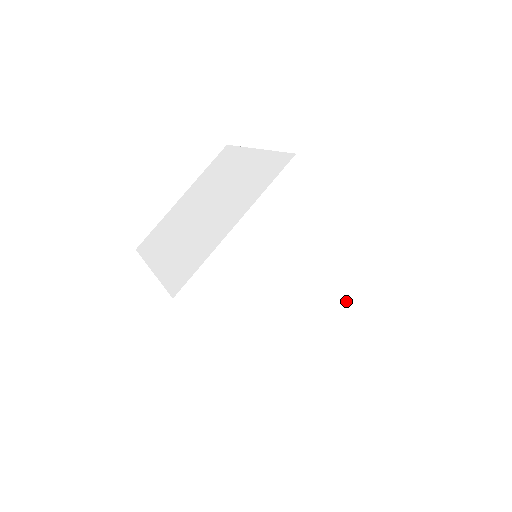
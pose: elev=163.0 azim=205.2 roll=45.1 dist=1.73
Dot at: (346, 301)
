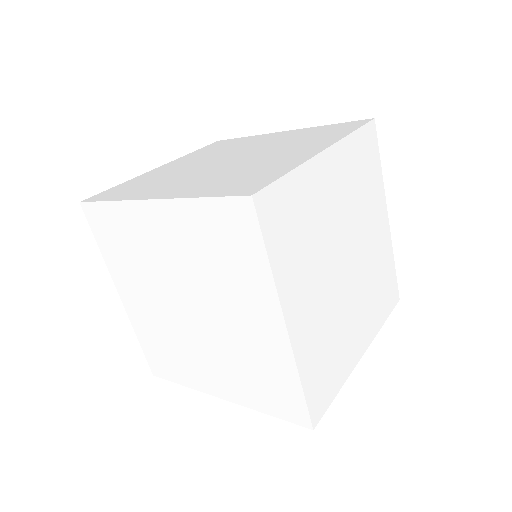
Dot at: (371, 326)
